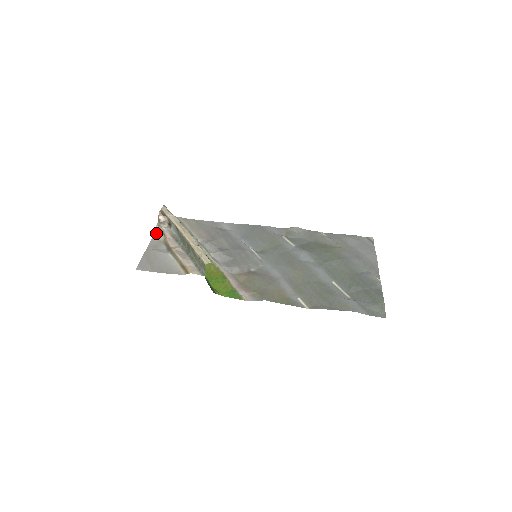
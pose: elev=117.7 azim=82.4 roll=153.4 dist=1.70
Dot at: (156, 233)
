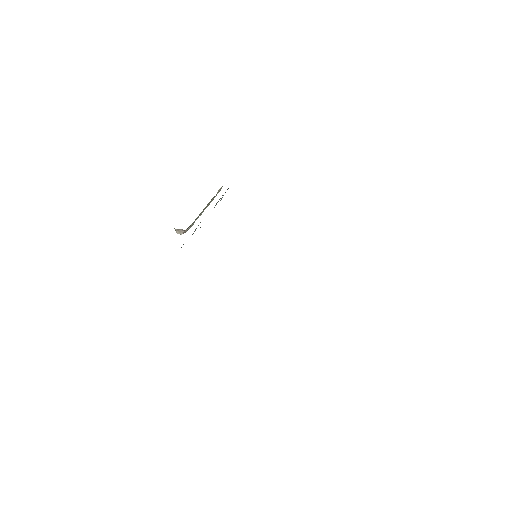
Dot at: occluded
